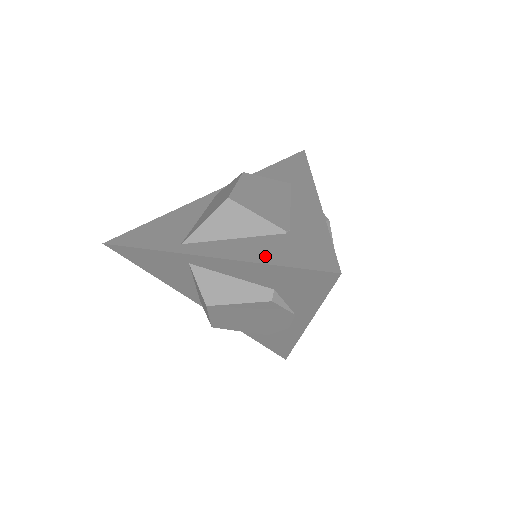
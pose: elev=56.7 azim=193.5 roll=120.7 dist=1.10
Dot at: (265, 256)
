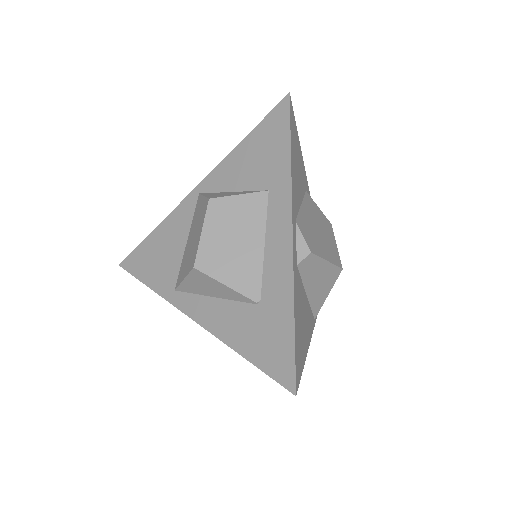
Dot at: (238, 340)
